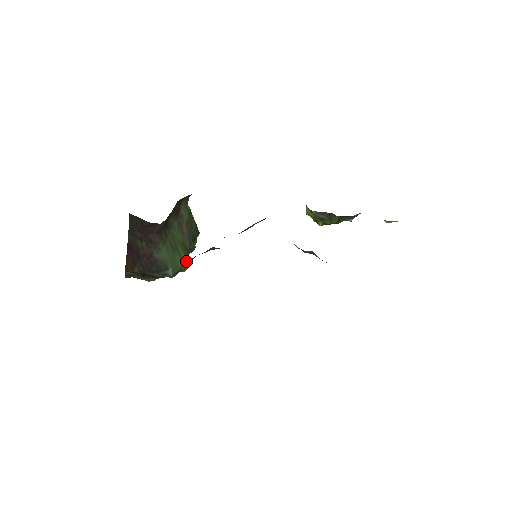
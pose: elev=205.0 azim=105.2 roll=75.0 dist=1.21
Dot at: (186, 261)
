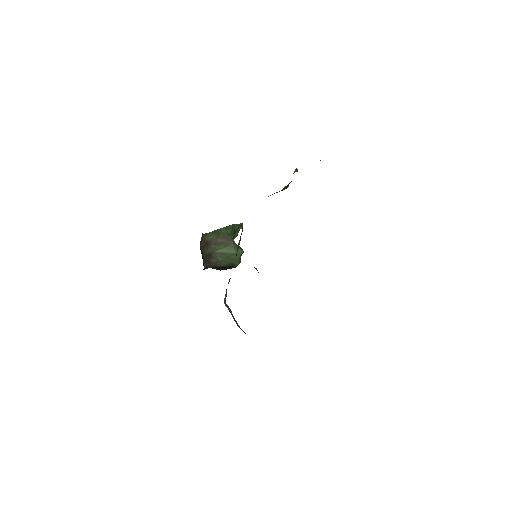
Dot at: (238, 252)
